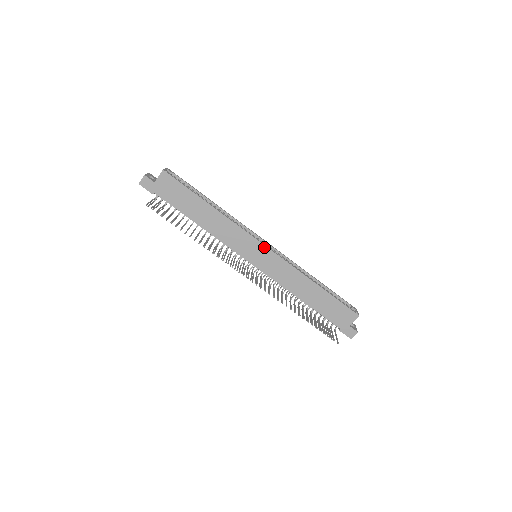
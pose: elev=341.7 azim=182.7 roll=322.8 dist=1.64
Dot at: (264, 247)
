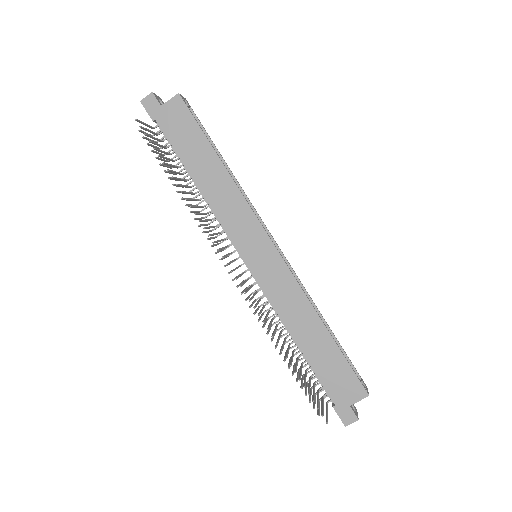
Dot at: (272, 246)
